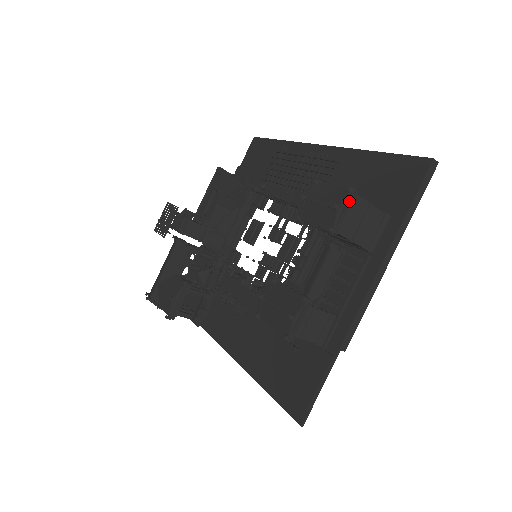
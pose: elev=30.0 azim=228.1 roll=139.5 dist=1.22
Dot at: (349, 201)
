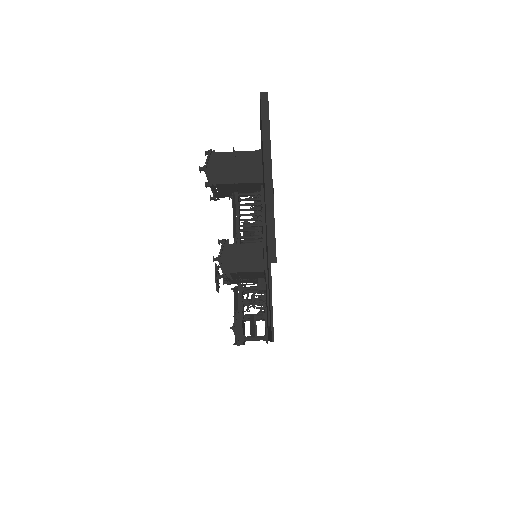
Dot at: (212, 160)
